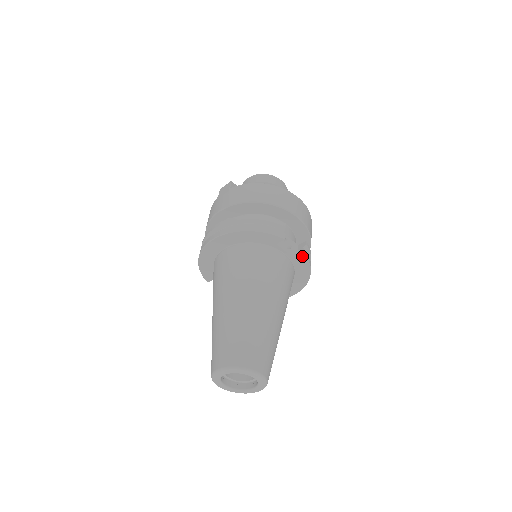
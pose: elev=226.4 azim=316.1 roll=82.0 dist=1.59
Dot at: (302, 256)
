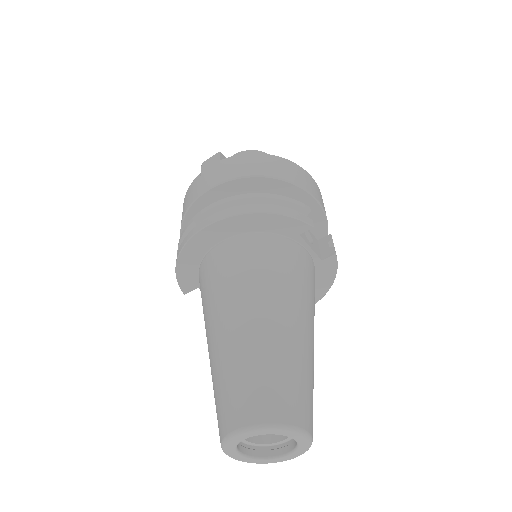
Dot at: (329, 254)
